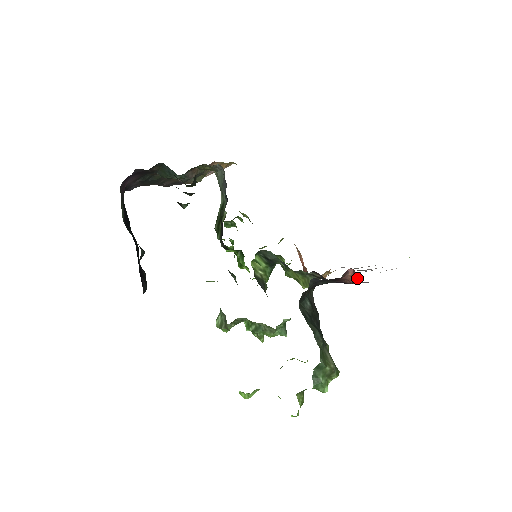
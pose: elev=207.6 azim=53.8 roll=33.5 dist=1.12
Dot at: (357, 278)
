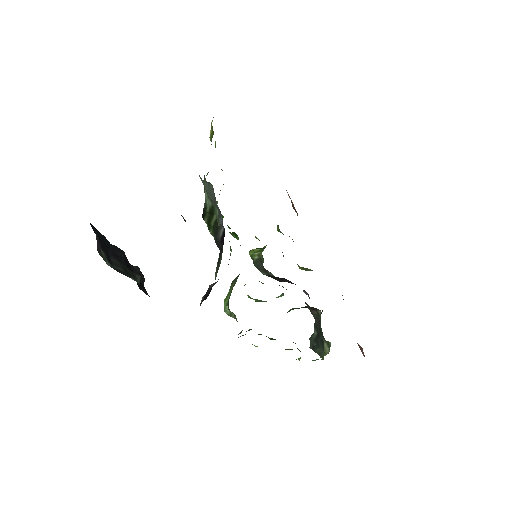
Dot at: occluded
